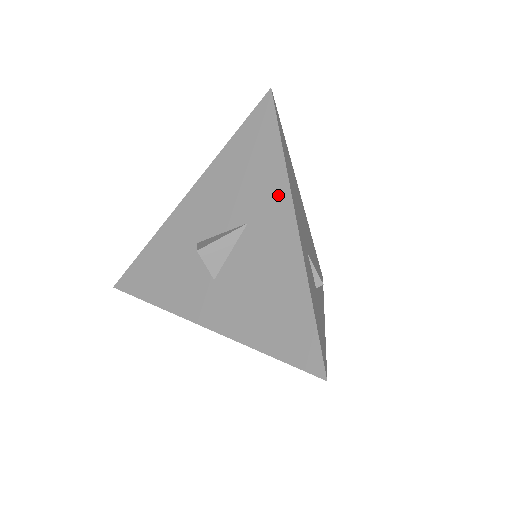
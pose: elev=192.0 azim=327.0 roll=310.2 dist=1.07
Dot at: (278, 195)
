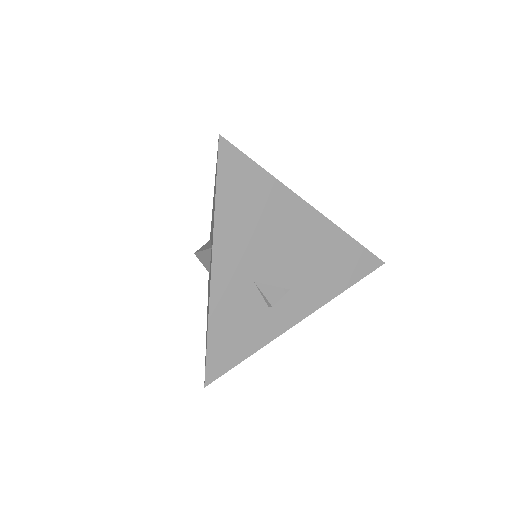
Dot at: (212, 240)
